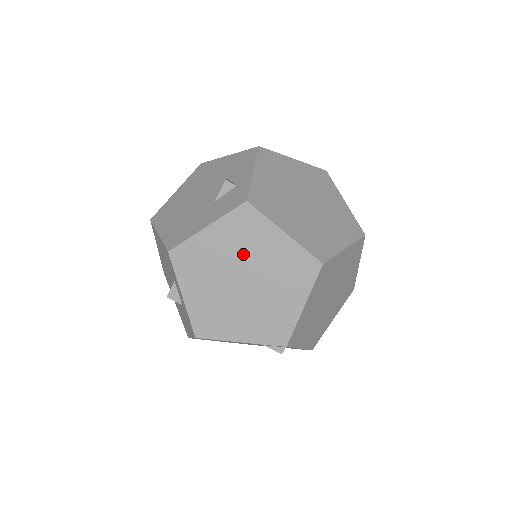
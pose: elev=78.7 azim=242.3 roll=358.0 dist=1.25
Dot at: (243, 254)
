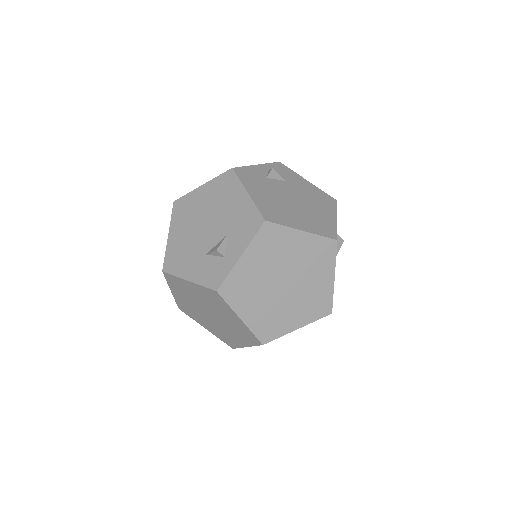
Dot at: (211, 306)
